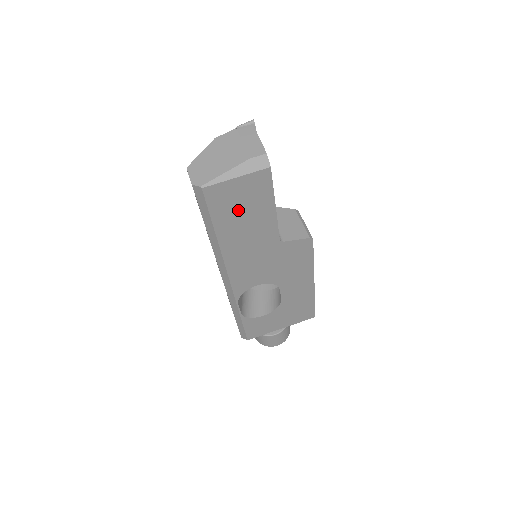
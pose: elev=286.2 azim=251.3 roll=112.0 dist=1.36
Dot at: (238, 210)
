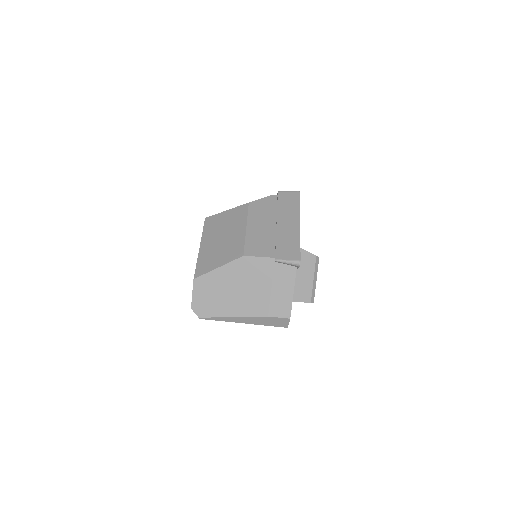
Dot at: occluded
